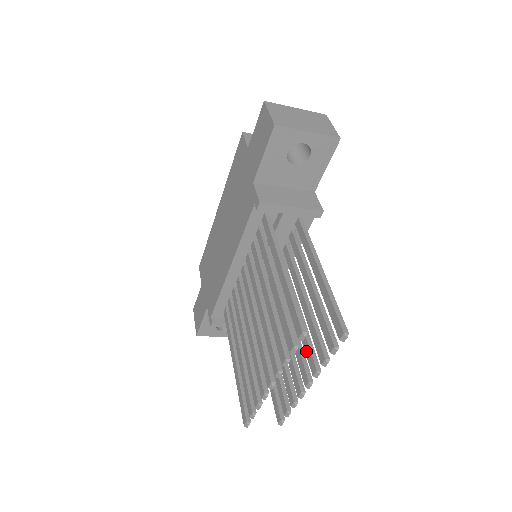
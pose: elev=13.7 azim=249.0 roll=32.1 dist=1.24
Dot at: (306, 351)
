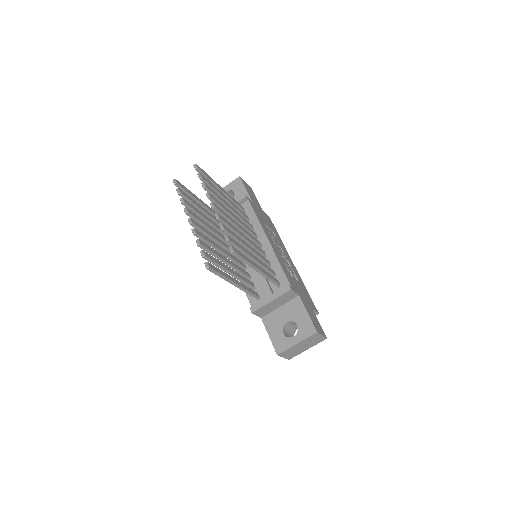
Dot at: occluded
